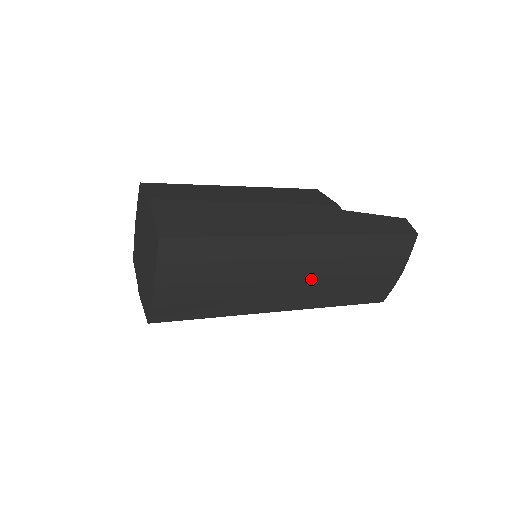
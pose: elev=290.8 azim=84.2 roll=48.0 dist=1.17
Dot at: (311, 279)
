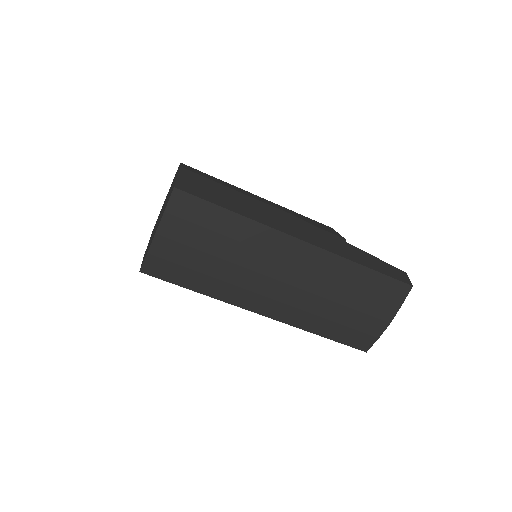
Dot at: (298, 289)
